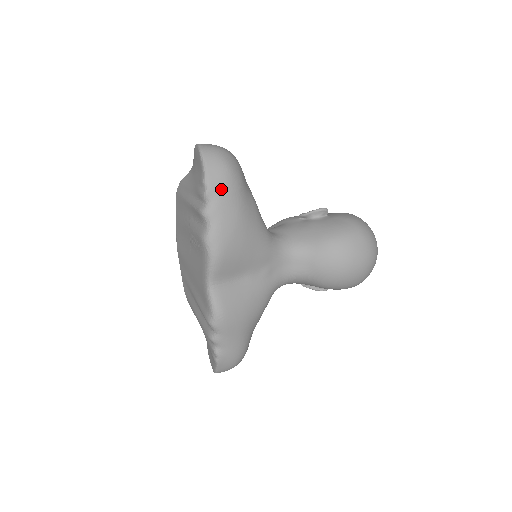
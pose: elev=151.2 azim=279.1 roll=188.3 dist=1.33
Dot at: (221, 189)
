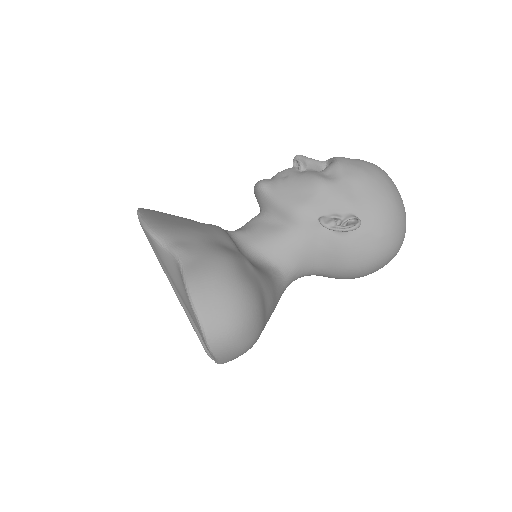
Dot at: occluded
